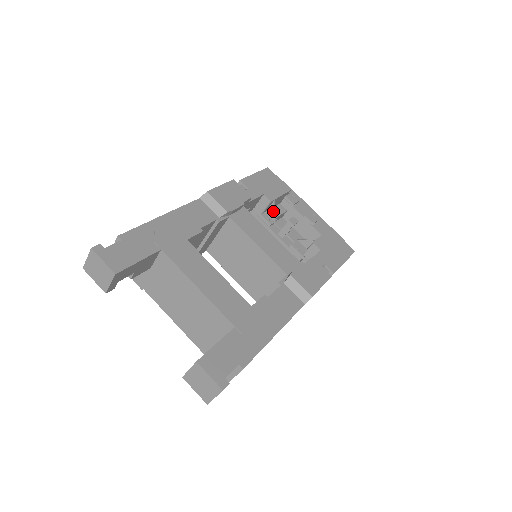
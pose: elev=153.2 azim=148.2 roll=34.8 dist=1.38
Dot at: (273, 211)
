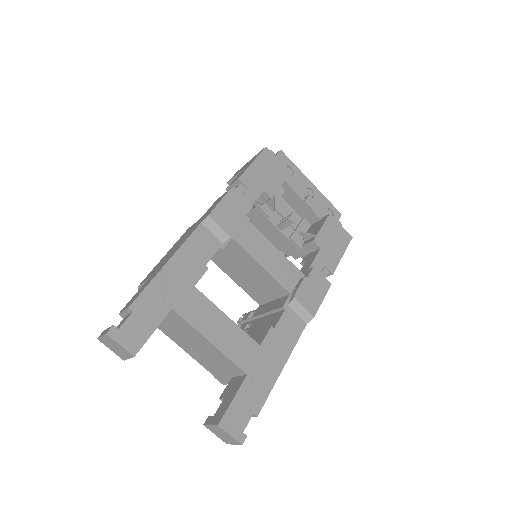
Dot at: (272, 203)
